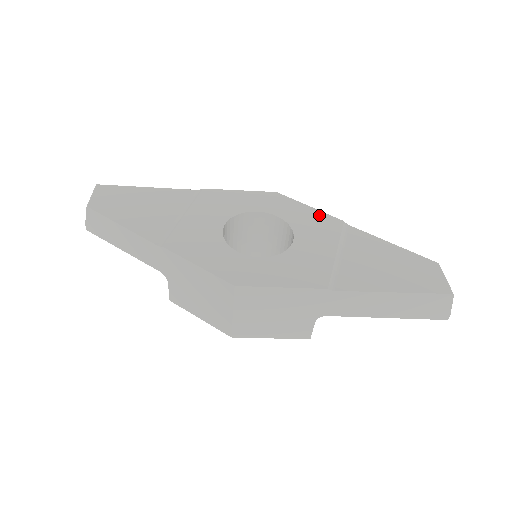
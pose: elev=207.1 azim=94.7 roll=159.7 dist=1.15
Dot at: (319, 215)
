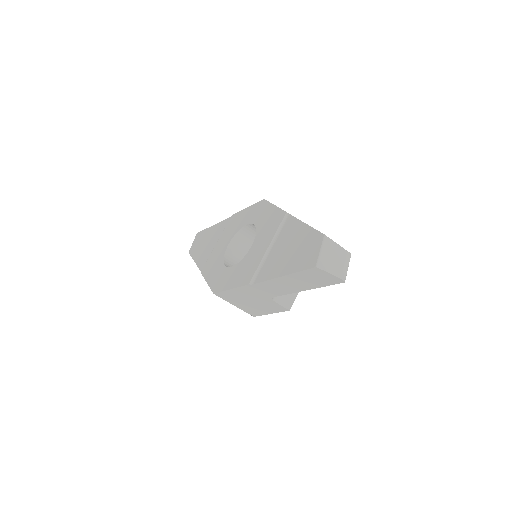
Dot at: (275, 212)
